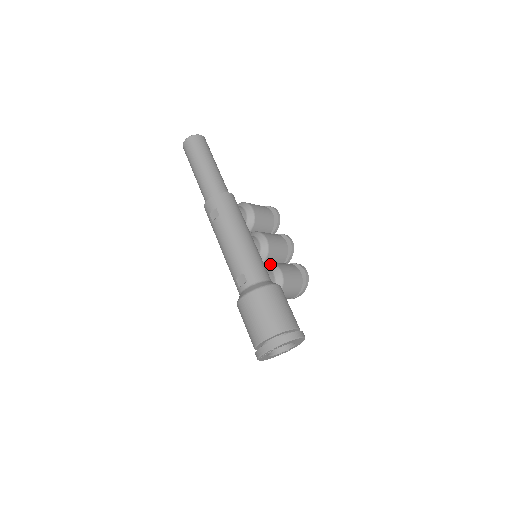
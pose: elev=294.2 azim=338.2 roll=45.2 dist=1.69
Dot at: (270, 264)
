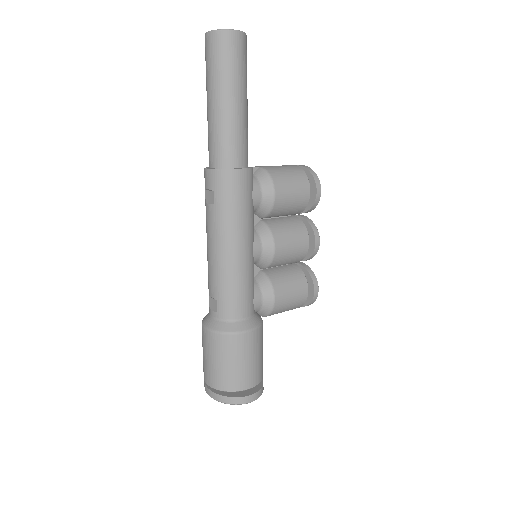
Dot at: (266, 281)
